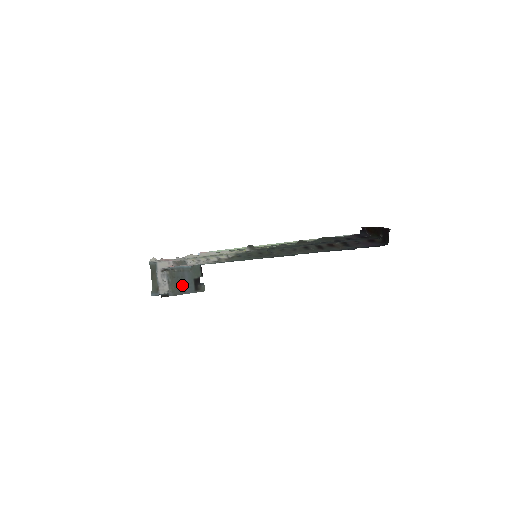
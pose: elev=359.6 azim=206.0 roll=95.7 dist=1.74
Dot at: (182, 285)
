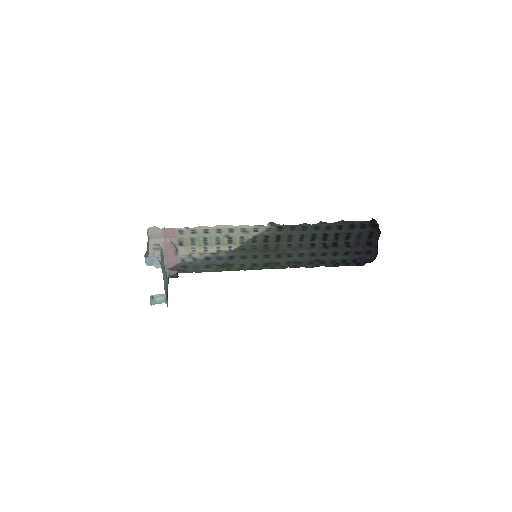
Dot at: (164, 276)
